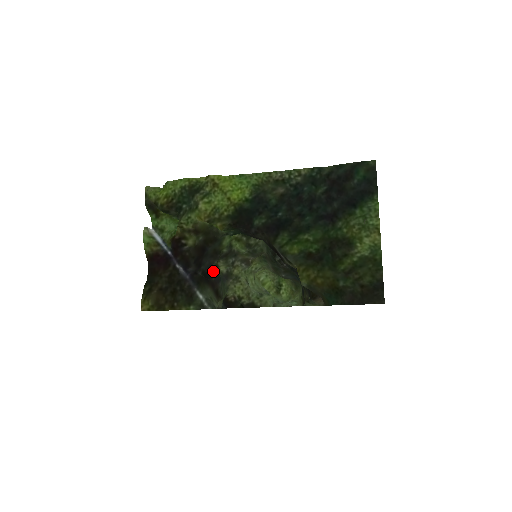
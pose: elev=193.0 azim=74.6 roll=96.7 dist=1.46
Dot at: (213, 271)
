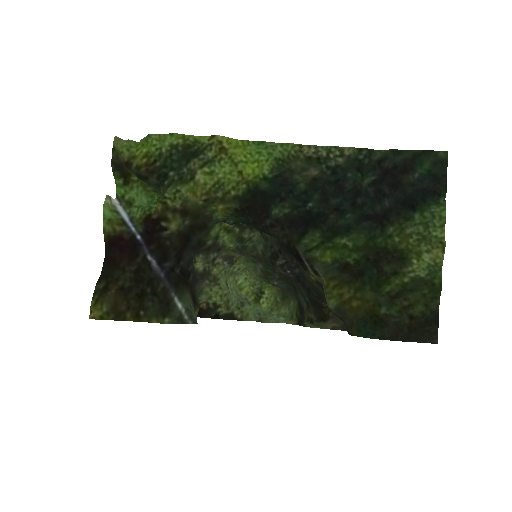
Dot at: occluded
